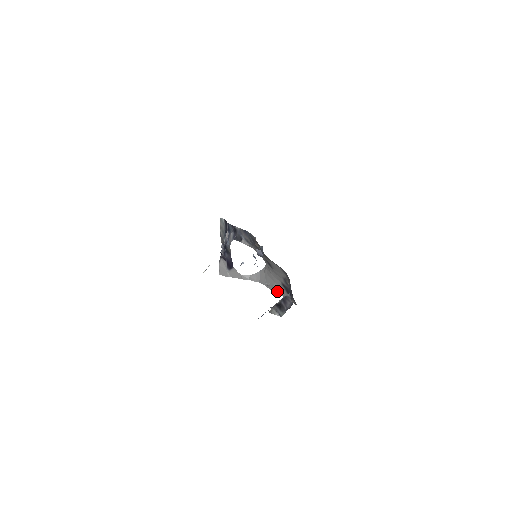
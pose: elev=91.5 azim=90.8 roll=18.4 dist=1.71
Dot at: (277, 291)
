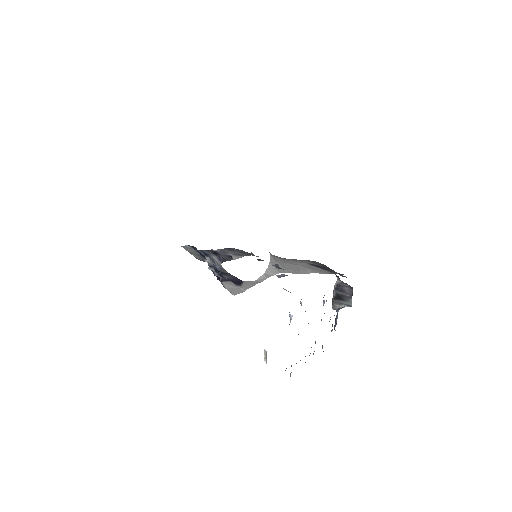
Dot at: (309, 272)
